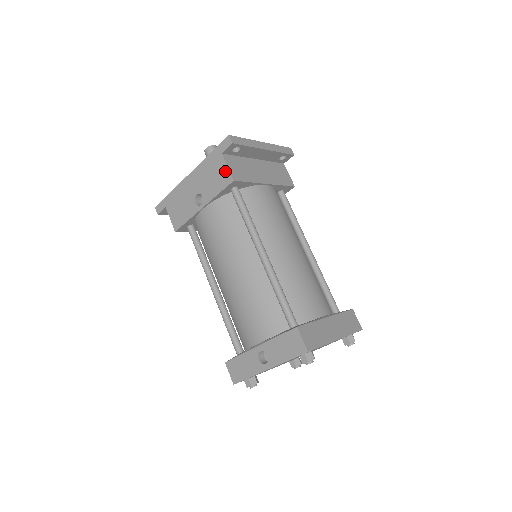
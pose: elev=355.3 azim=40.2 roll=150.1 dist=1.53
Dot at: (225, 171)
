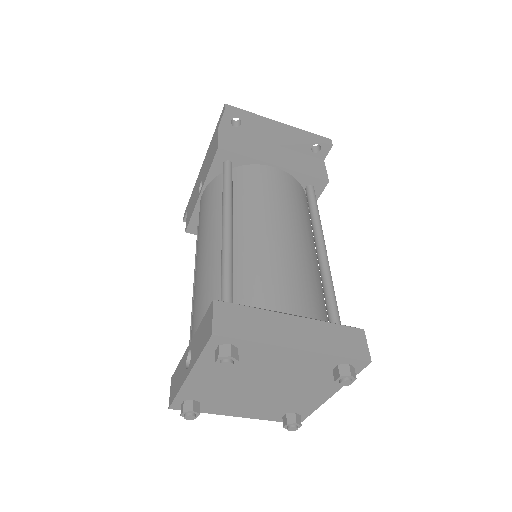
Dot at: (216, 142)
